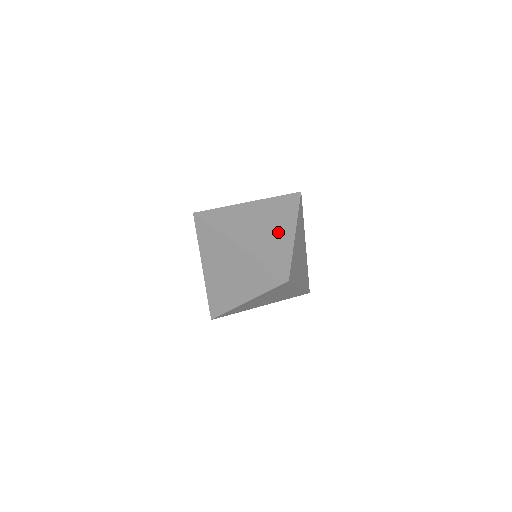
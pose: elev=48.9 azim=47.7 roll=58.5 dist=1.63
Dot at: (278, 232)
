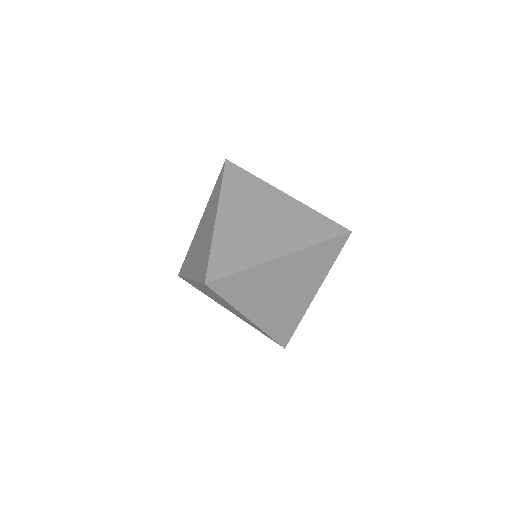
Dot at: (267, 240)
